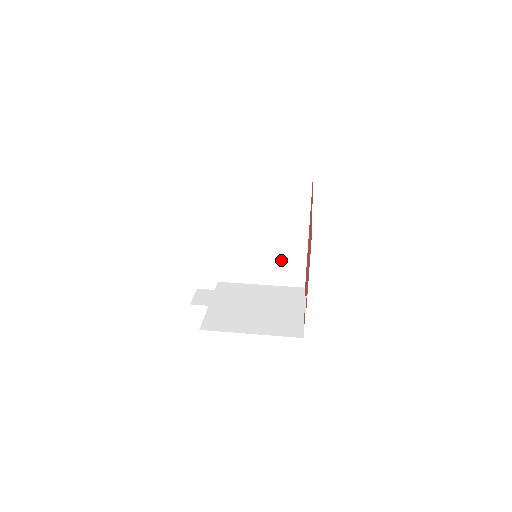
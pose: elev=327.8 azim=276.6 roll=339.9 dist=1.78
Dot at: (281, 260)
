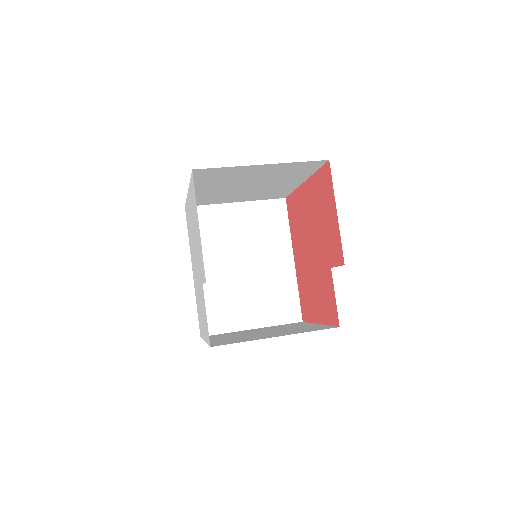
Dot at: (270, 292)
